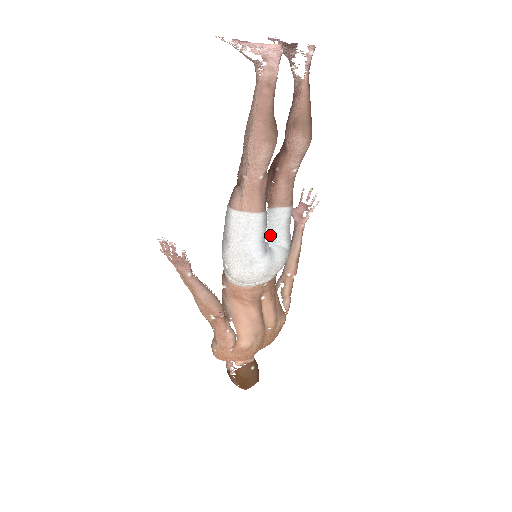
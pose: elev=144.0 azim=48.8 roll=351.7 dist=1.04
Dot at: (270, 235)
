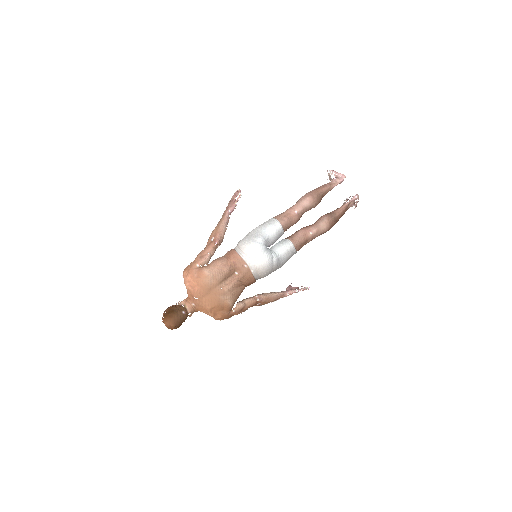
Dot at: (273, 248)
